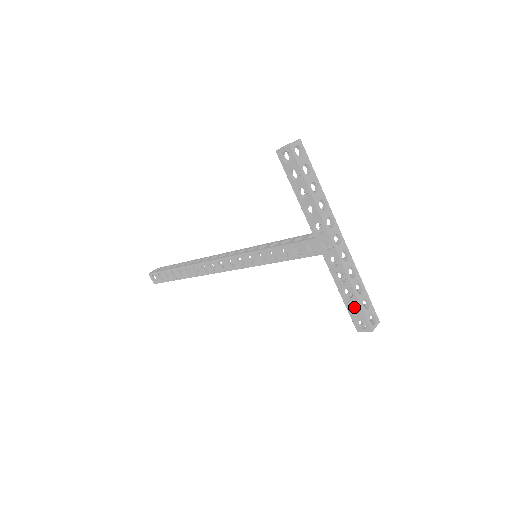
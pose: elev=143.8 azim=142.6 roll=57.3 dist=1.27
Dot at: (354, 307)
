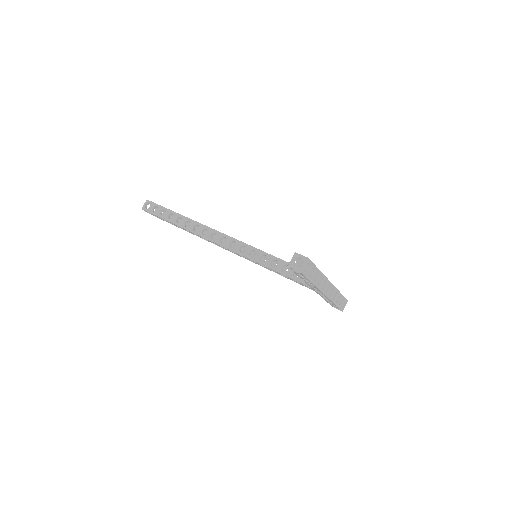
Dot at: occluded
